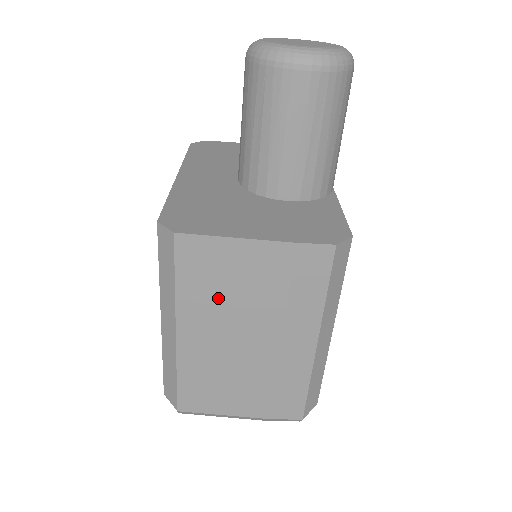
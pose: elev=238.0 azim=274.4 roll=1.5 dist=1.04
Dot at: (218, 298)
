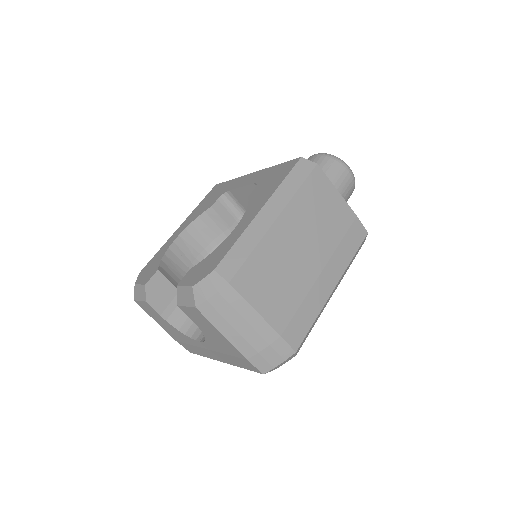
Dot at: (311, 215)
